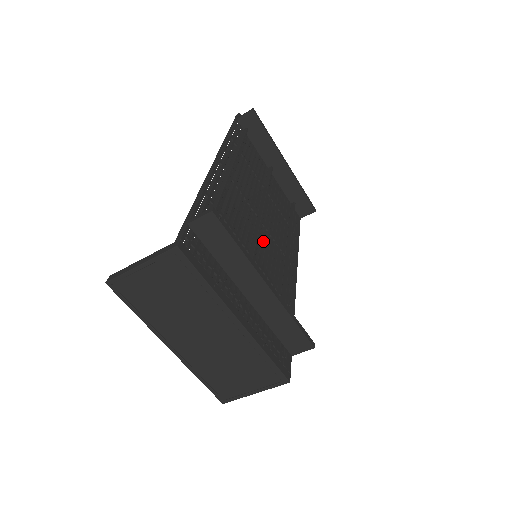
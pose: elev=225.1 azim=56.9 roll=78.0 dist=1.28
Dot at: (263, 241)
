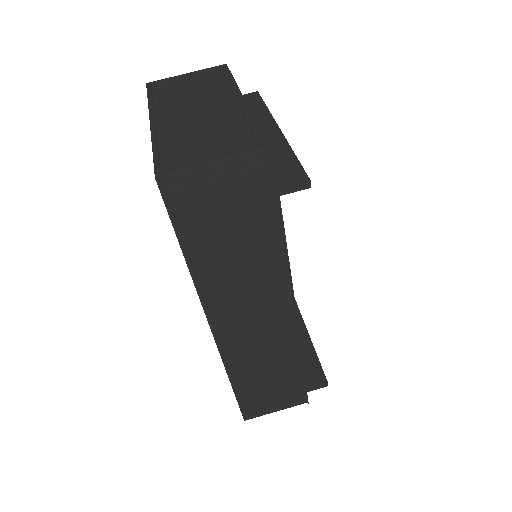
Dot at: occluded
